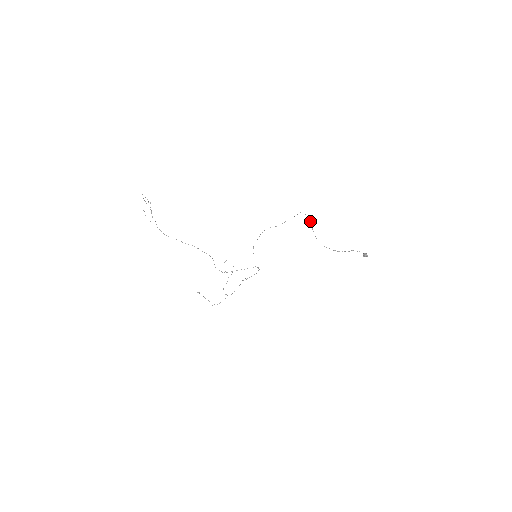
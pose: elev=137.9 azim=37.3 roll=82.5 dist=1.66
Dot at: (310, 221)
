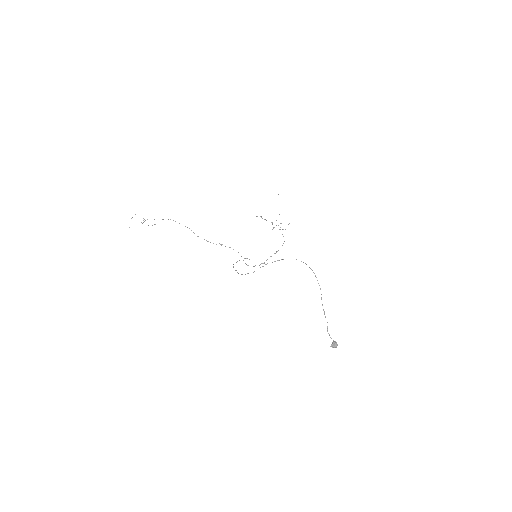
Dot at: occluded
